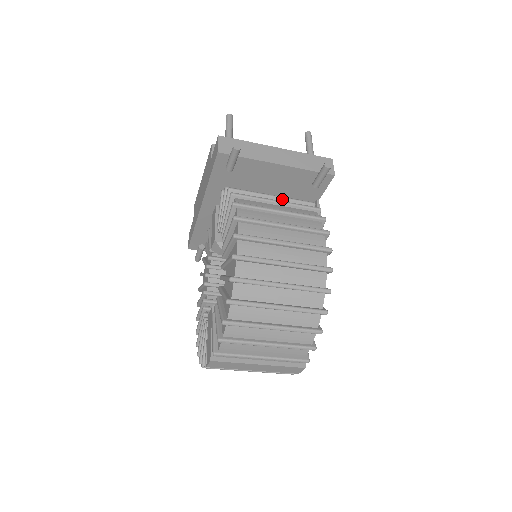
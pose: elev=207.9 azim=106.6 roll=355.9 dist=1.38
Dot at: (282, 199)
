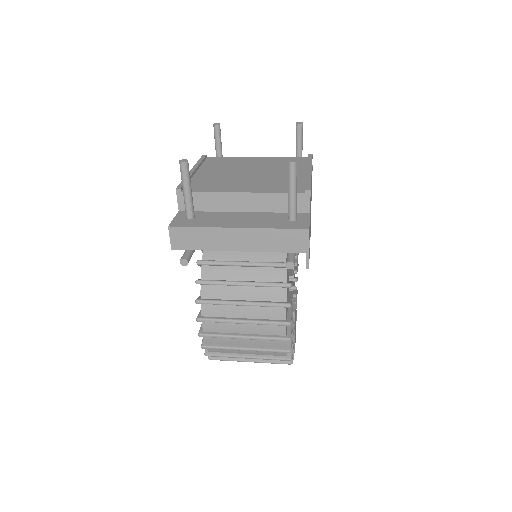
Dot at: (253, 266)
